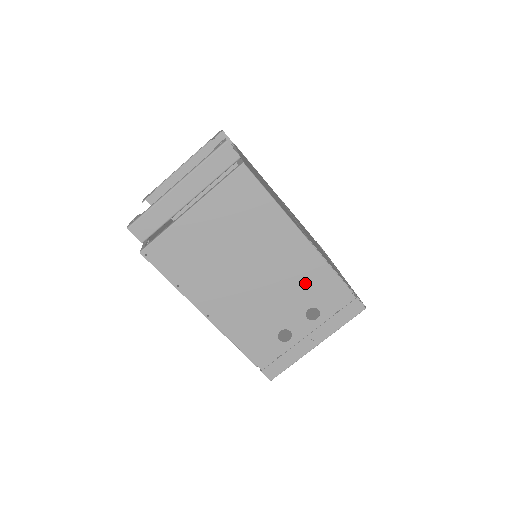
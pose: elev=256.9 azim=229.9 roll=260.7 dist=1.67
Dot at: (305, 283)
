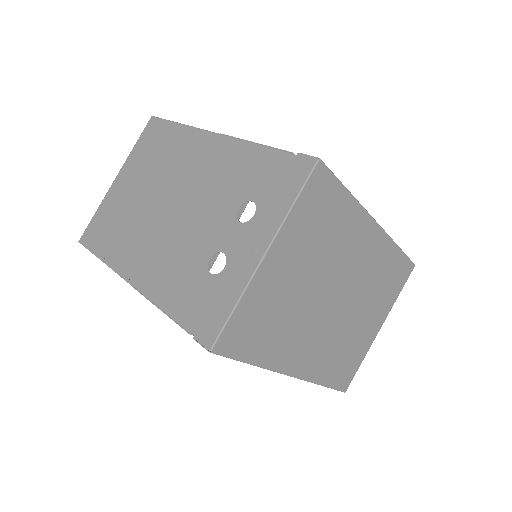
Dot at: (226, 179)
